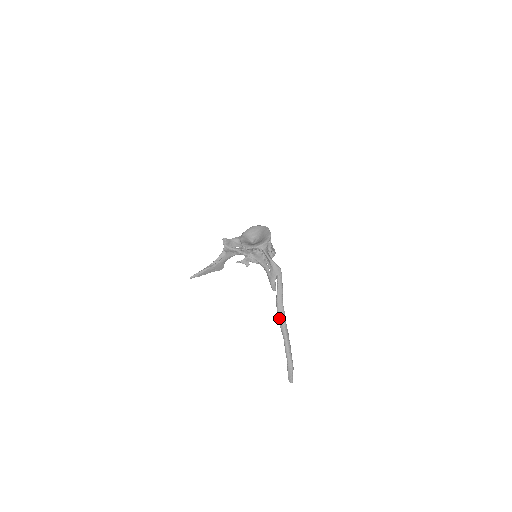
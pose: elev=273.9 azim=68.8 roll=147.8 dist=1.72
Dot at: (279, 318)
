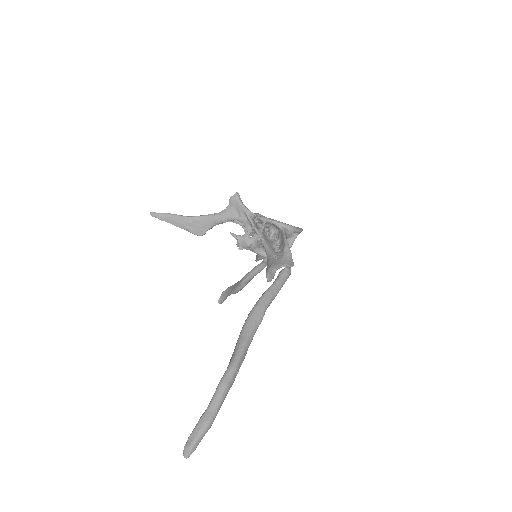
Dot at: (247, 324)
